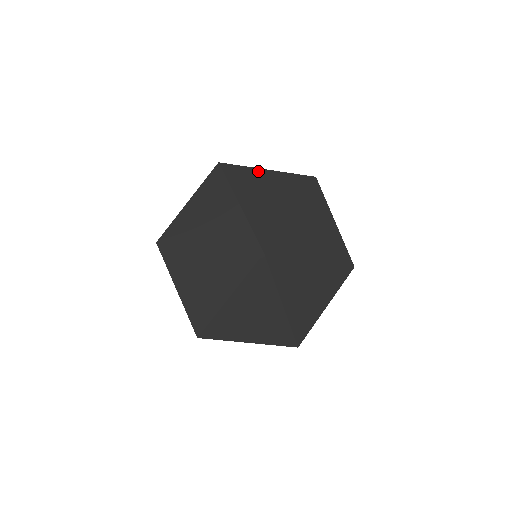
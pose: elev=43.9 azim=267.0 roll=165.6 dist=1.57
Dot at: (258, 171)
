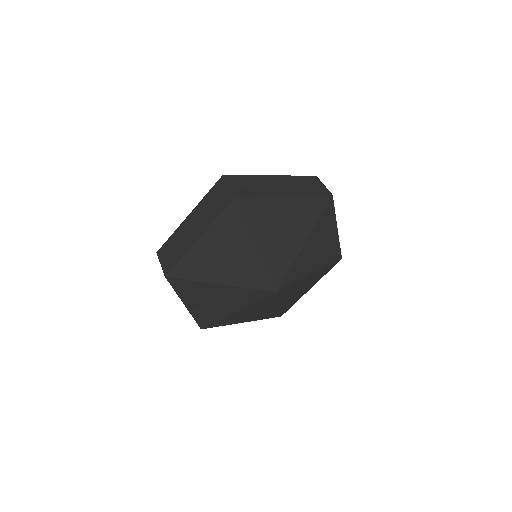
Dot at: (277, 200)
